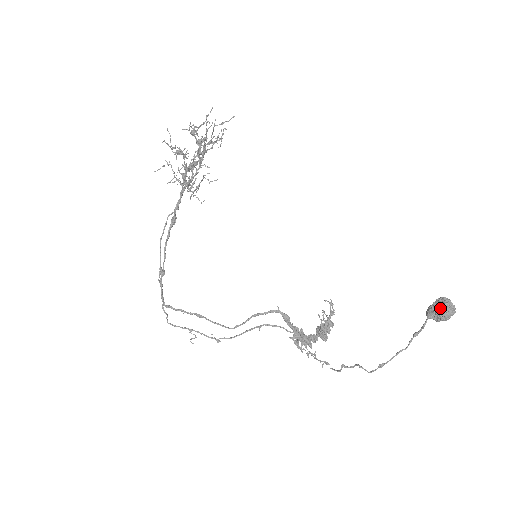
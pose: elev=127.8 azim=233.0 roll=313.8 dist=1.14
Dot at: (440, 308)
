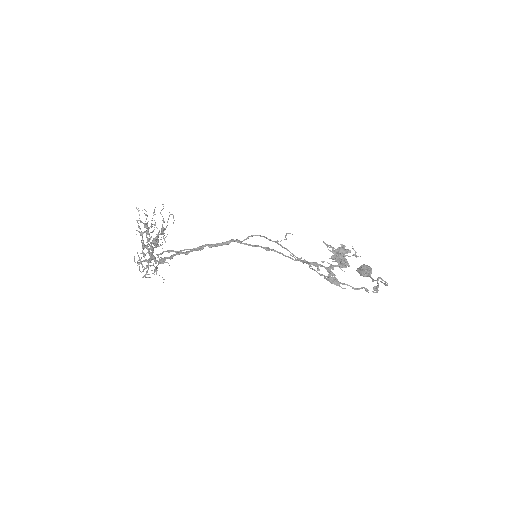
Dot at: (363, 265)
